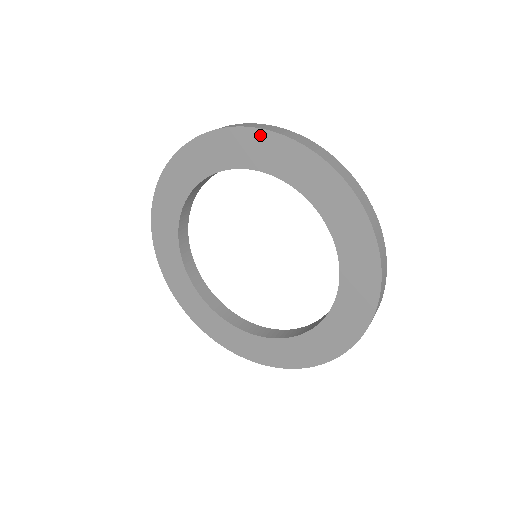
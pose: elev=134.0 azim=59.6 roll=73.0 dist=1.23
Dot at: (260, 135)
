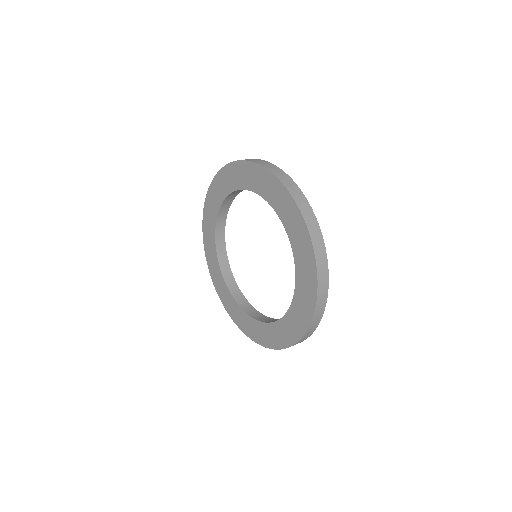
Dot at: (300, 219)
